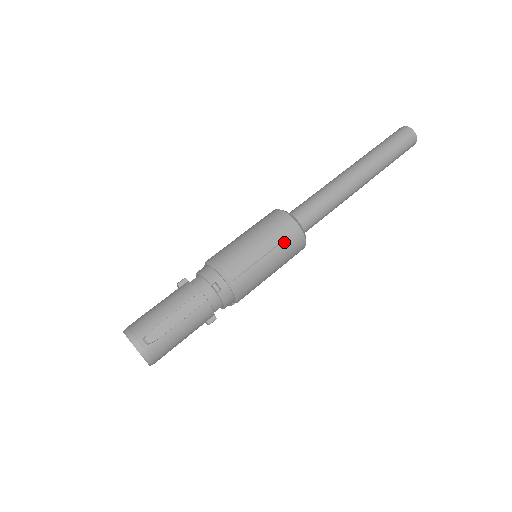
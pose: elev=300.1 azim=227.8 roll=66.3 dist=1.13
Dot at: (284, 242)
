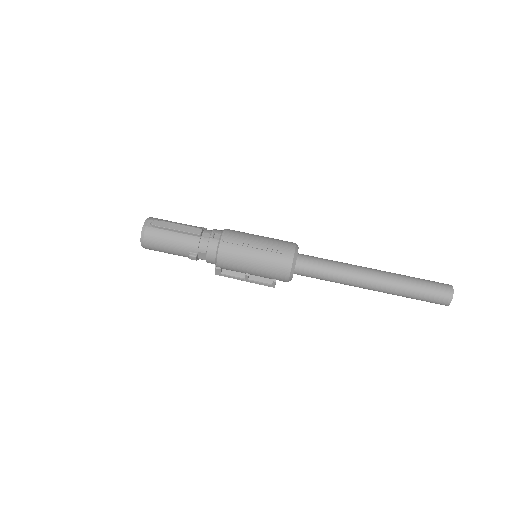
Dot at: (275, 251)
